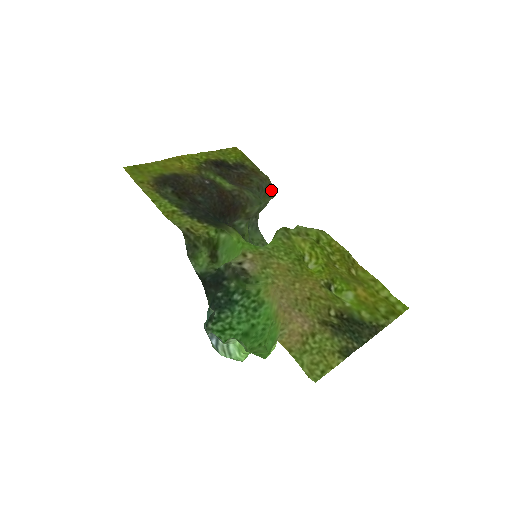
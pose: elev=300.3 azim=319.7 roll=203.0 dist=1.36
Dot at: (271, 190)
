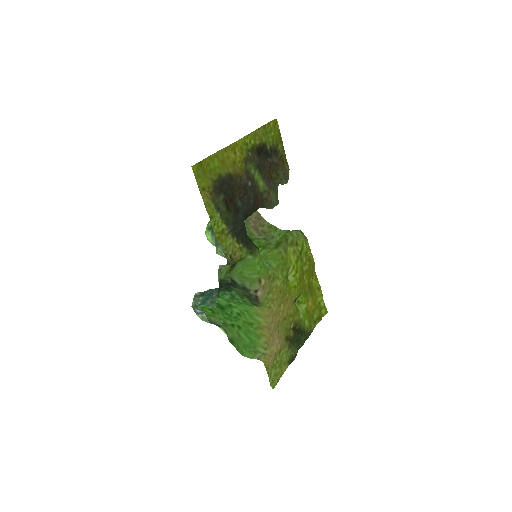
Dot at: (286, 181)
